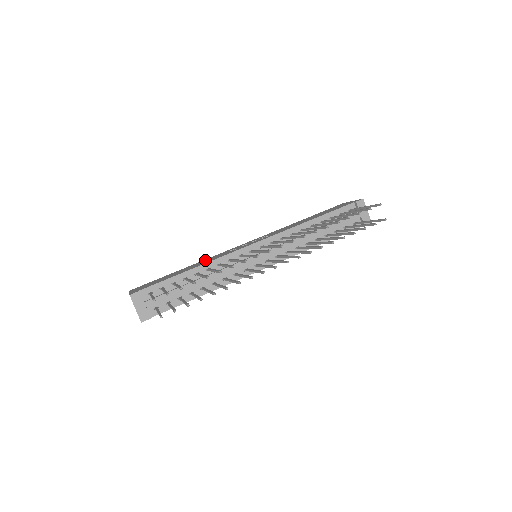
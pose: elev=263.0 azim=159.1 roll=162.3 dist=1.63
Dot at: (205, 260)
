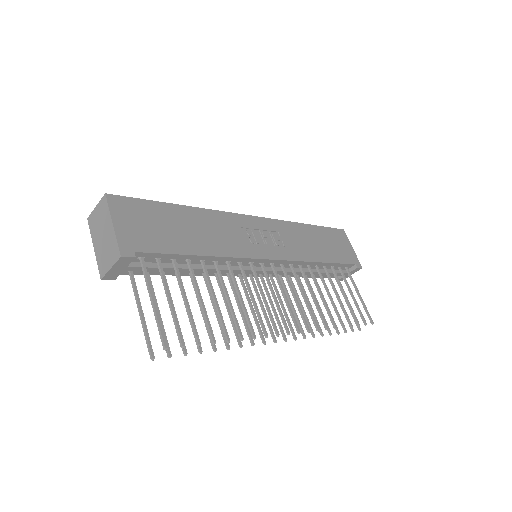
Dot at: (214, 222)
